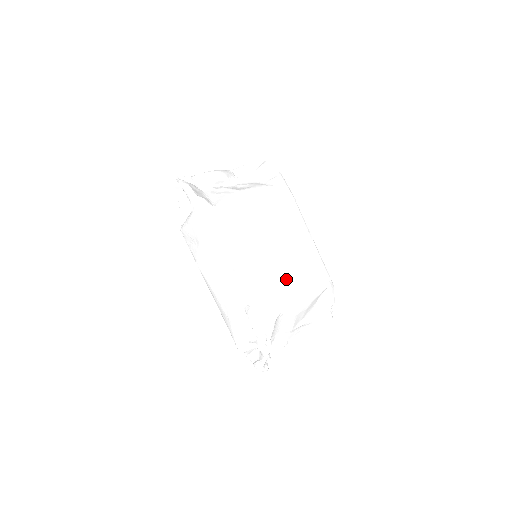
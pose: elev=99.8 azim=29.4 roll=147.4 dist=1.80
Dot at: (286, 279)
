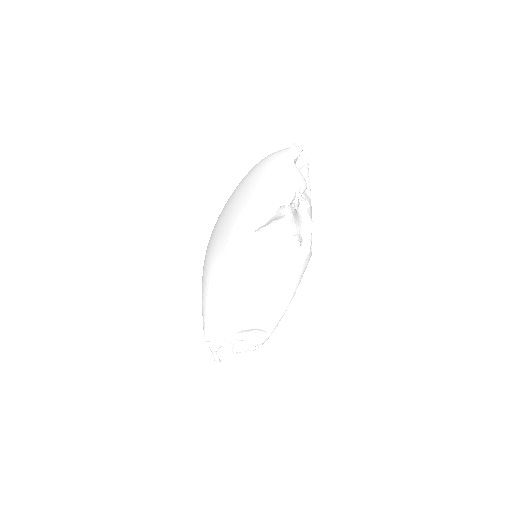
Dot at: occluded
